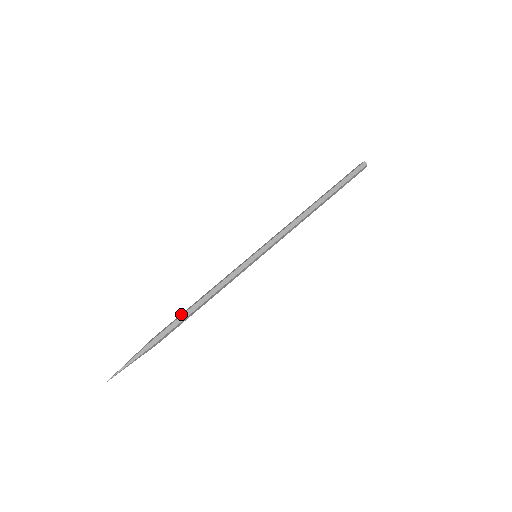
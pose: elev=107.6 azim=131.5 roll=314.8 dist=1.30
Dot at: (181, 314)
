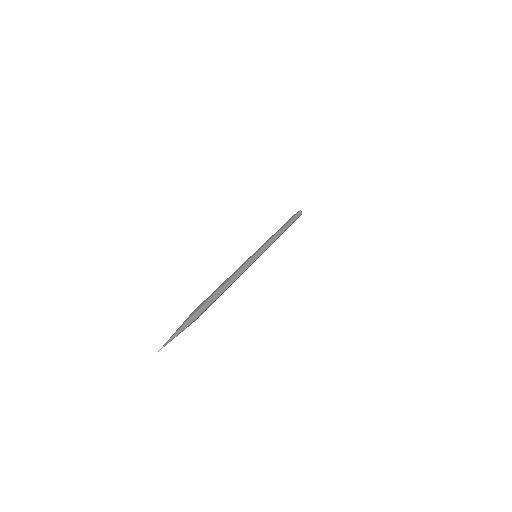
Dot at: (214, 292)
